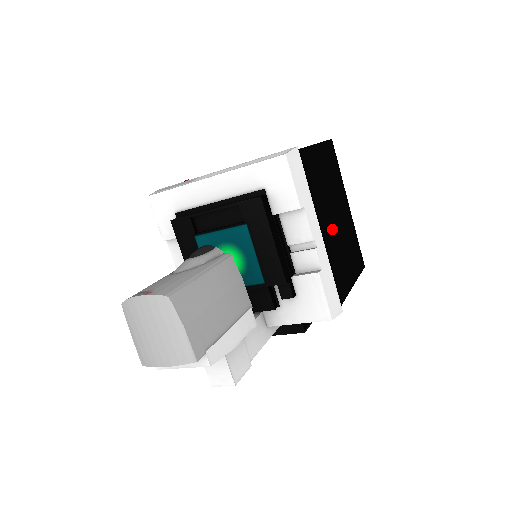
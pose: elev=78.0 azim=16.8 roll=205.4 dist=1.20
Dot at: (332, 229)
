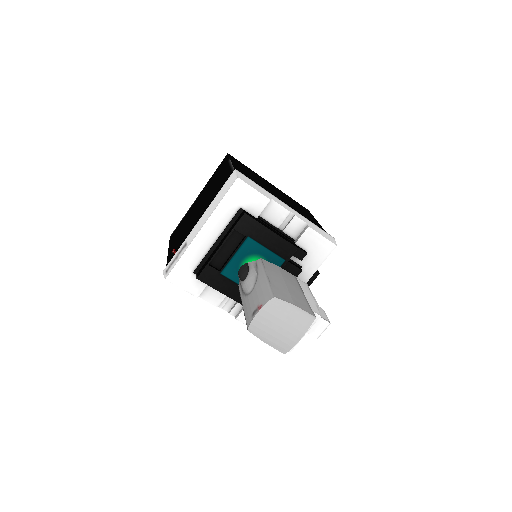
Dot at: (284, 201)
